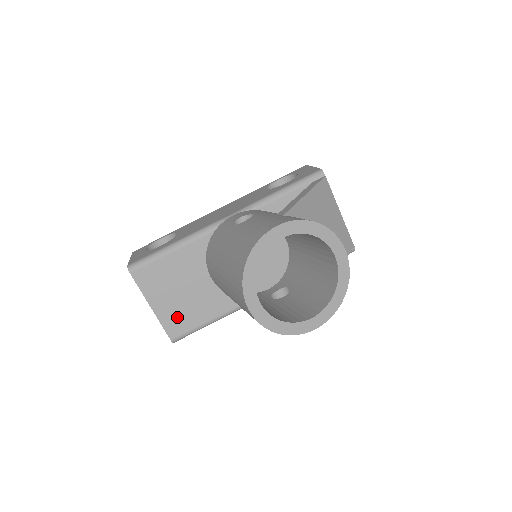
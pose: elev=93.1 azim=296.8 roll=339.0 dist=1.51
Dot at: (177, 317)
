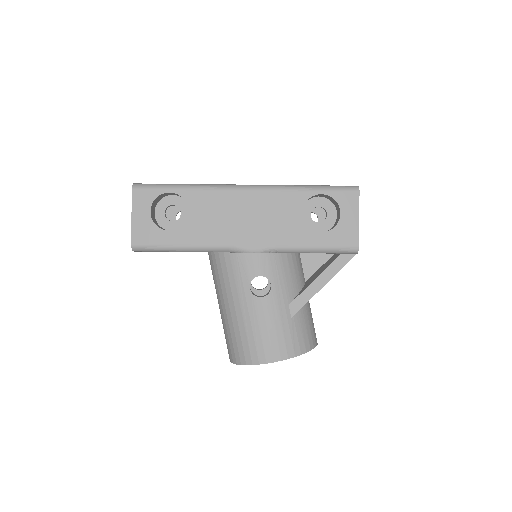
Dot at: occluded
